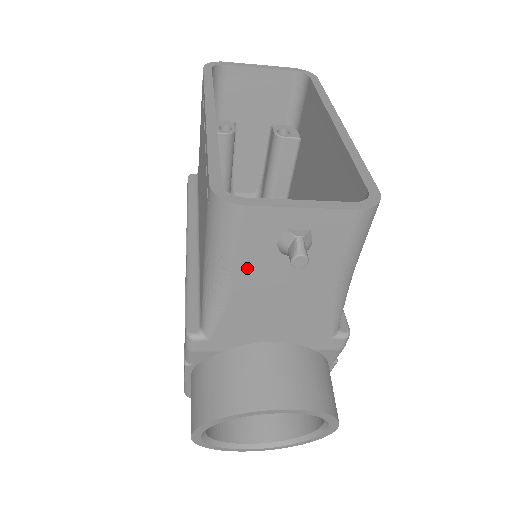
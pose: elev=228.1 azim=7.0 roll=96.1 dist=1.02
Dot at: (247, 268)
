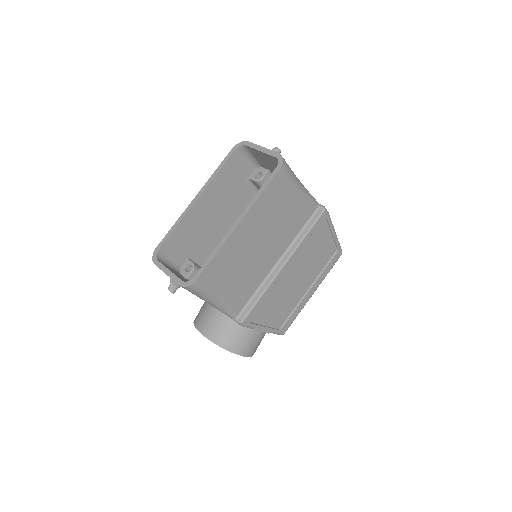
Dot at: occluded
